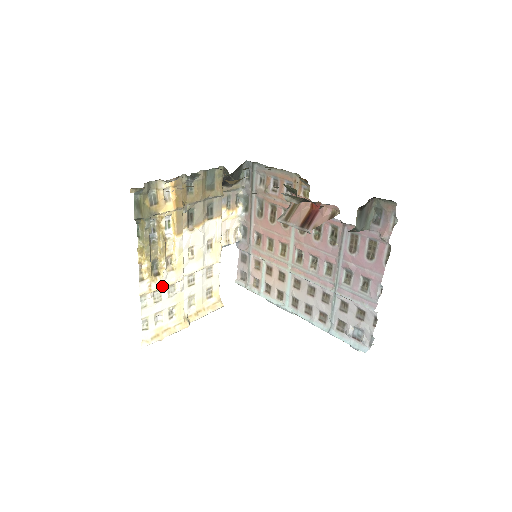
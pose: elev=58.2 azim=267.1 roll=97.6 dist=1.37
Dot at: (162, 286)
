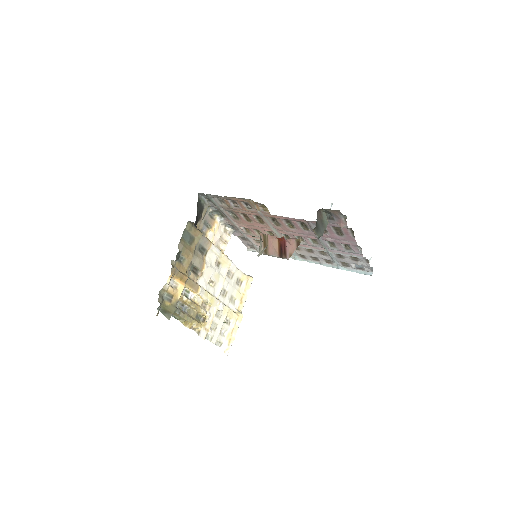
Dot at: (212, 320)
